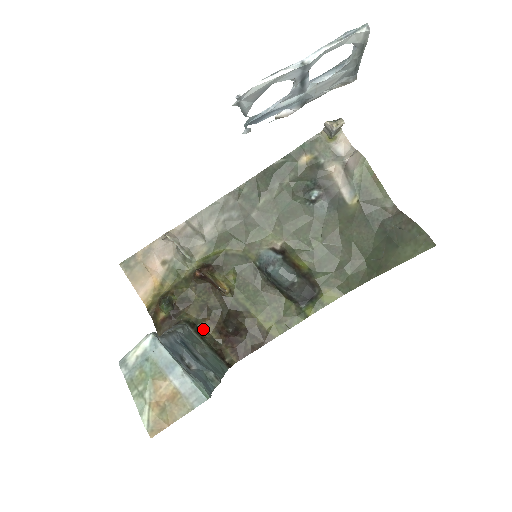
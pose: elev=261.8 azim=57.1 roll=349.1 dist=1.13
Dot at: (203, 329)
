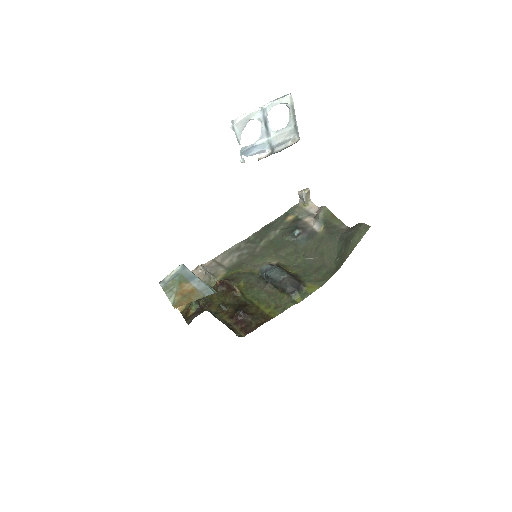
Dot at: (220, 317)
